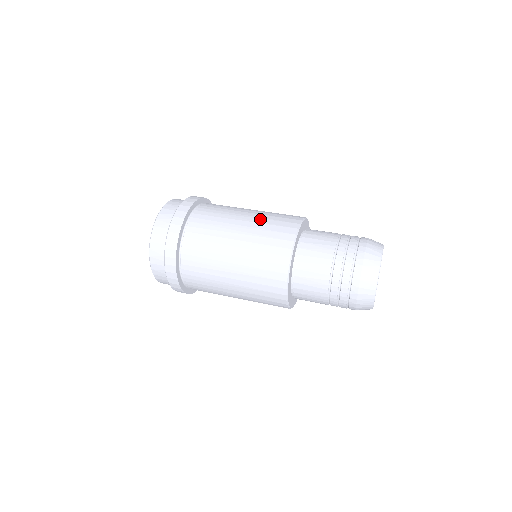
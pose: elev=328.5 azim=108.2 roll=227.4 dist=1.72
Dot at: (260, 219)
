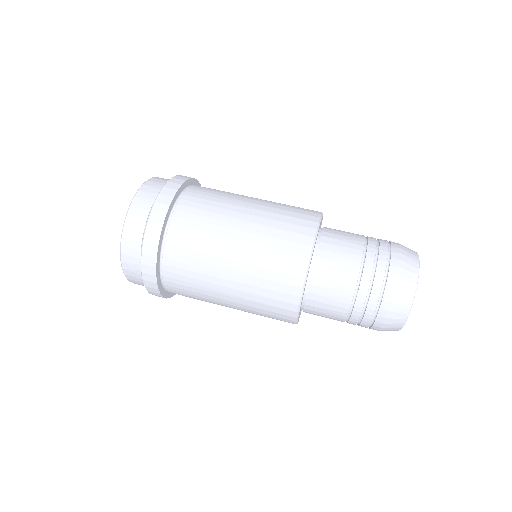
Dot at: (274, 202)
